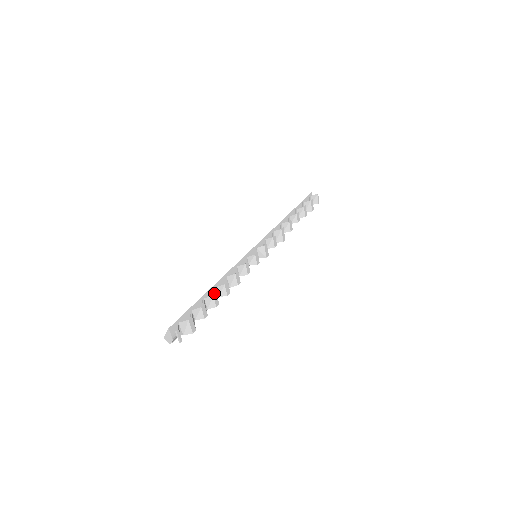
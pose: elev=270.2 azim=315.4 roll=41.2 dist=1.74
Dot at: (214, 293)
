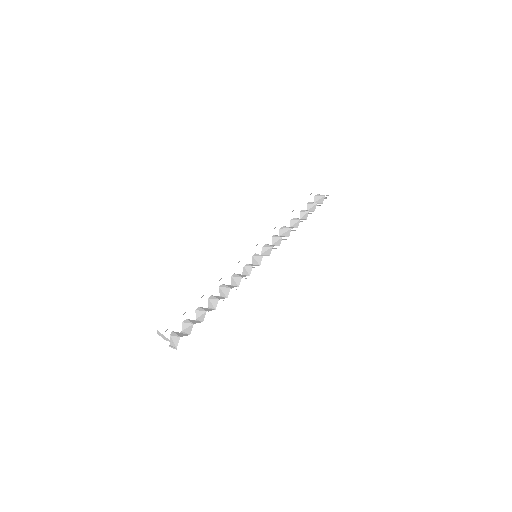
Dot at: (213, 297)
